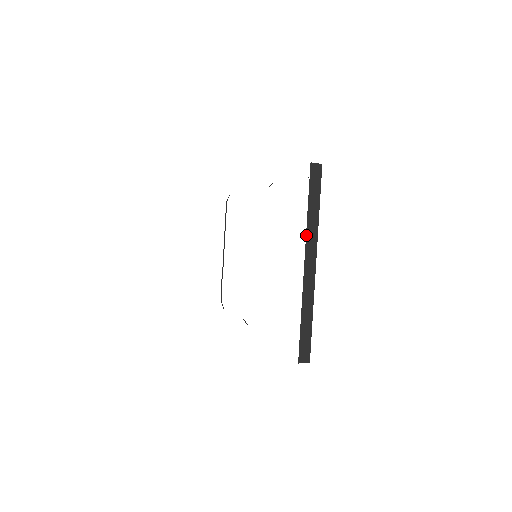
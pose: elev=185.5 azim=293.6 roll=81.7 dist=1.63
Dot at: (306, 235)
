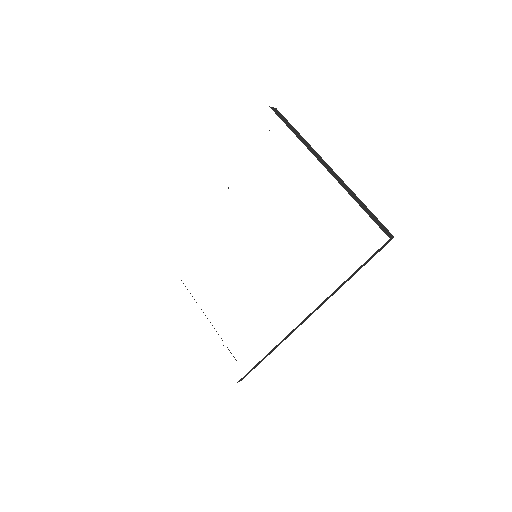
Dot at: (309, 150)
